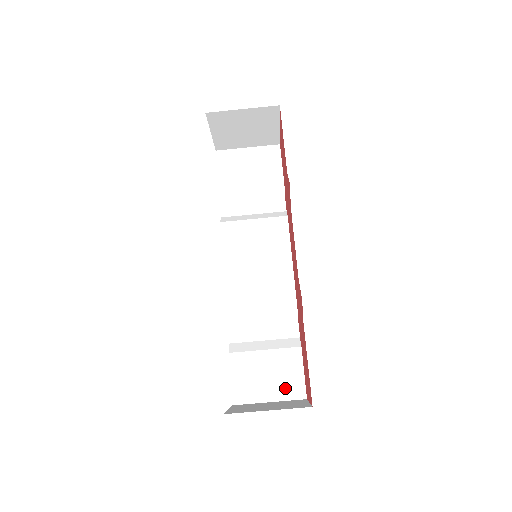
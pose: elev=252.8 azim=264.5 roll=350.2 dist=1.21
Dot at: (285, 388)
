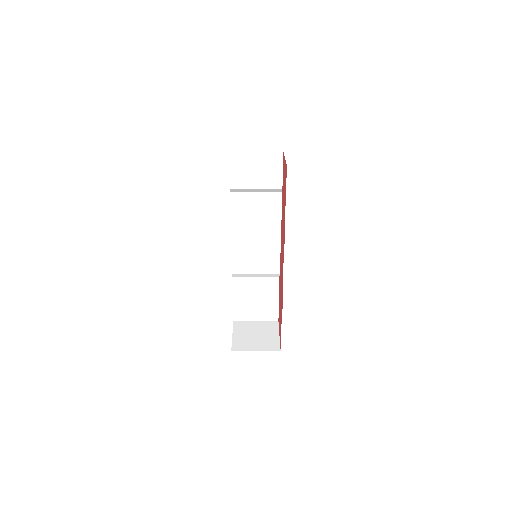
Dot at: (266, 315)
